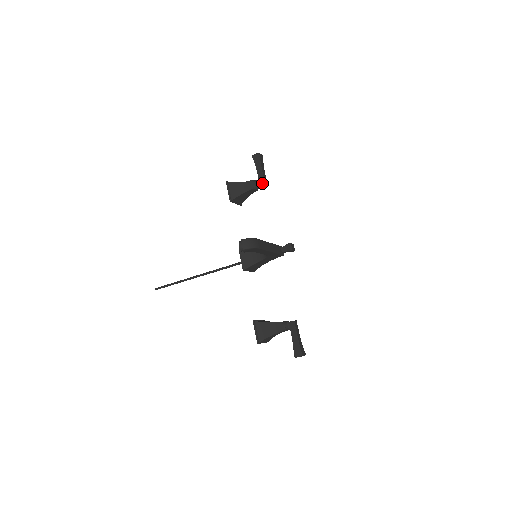
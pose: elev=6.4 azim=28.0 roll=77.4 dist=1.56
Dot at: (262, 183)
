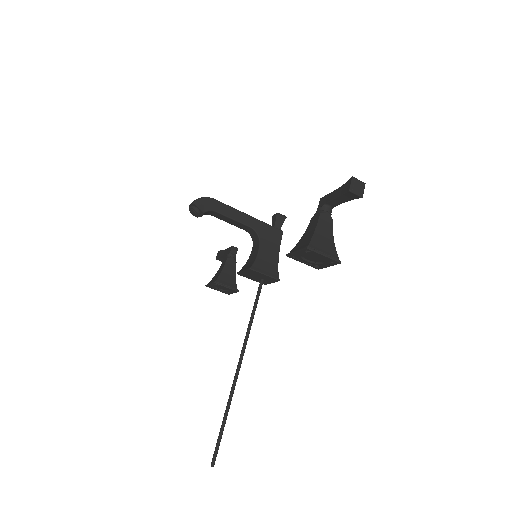
Dot at: (230, 249)
